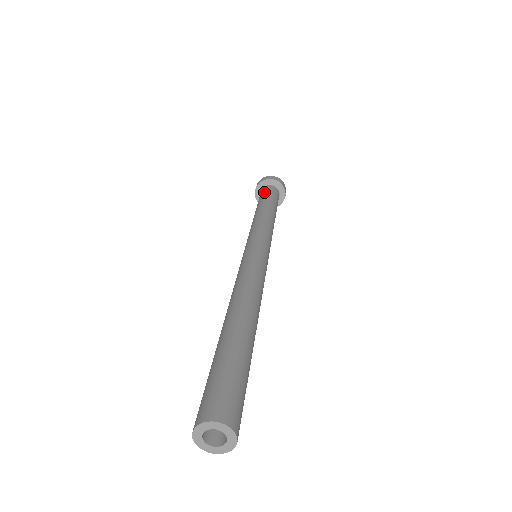
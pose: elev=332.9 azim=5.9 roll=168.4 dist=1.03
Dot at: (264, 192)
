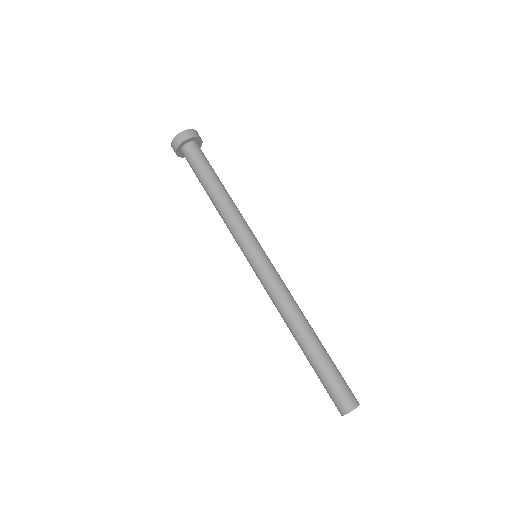
Dot at: (191, 163)
